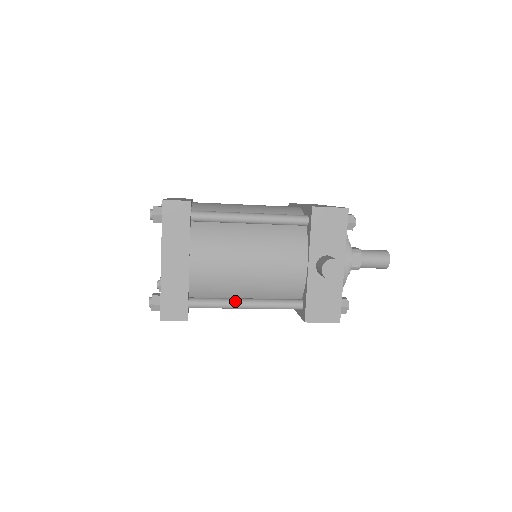
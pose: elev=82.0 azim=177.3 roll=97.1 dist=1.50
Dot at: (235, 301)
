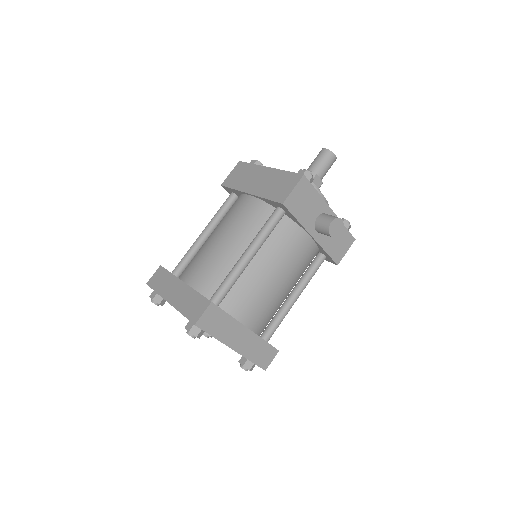
Dot at: (288, 305)
